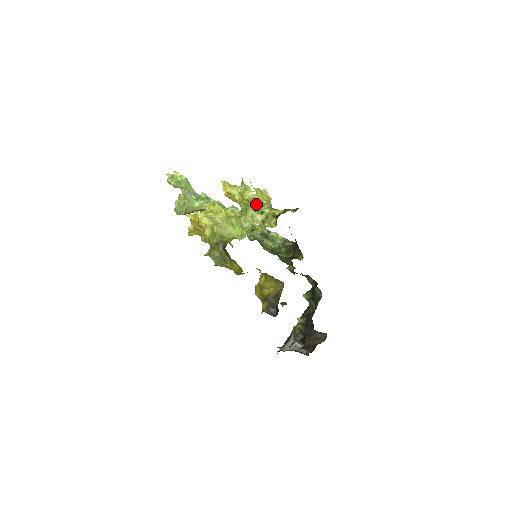
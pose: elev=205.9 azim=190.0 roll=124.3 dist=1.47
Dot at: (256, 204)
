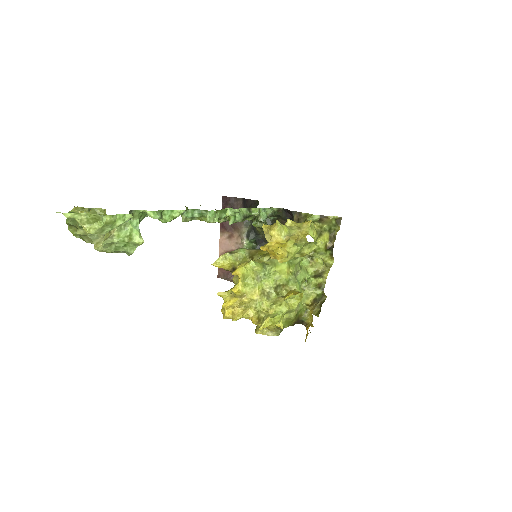
Dot at: occluded
